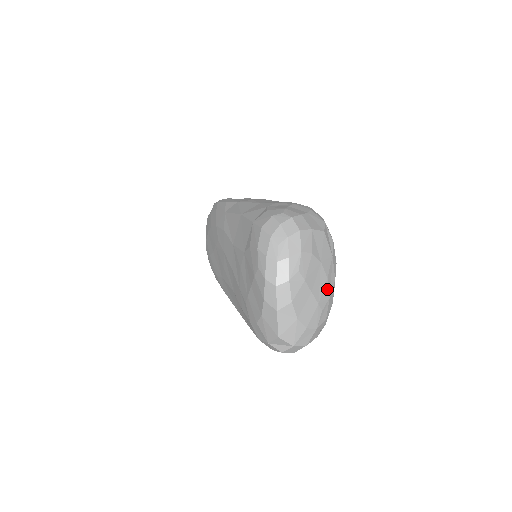
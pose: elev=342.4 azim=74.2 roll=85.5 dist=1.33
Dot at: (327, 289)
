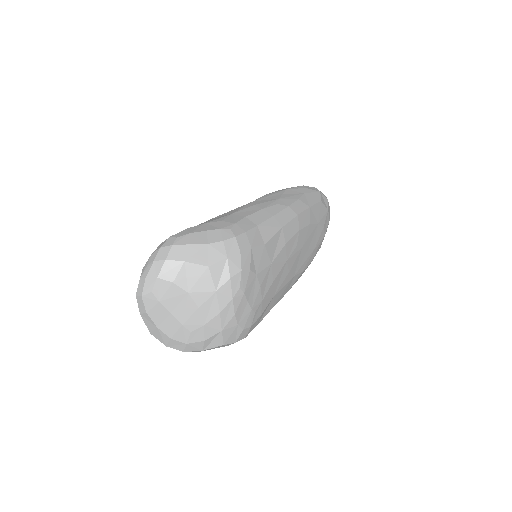
Dot at: (199, 317)
